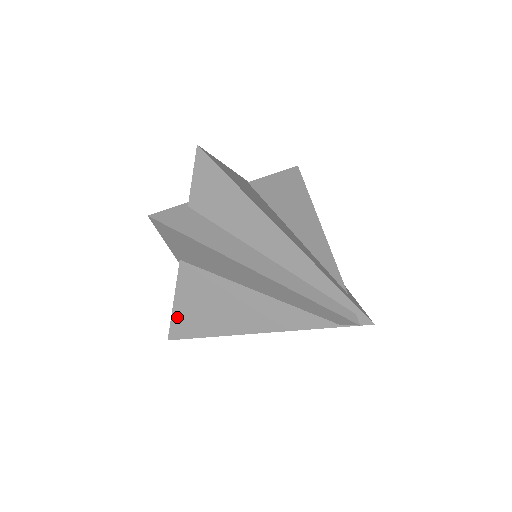
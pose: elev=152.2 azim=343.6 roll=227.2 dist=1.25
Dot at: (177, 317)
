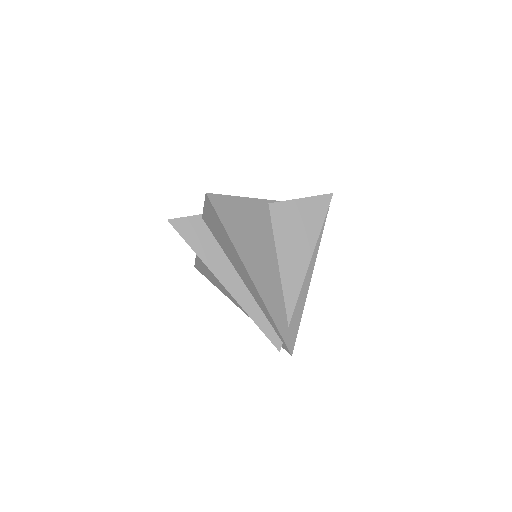
Dot at: (198, 261)
